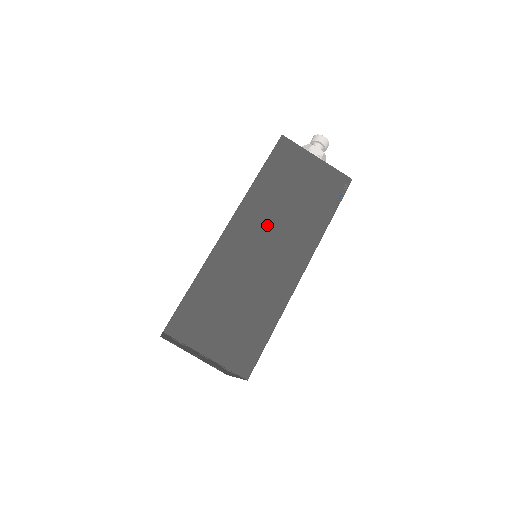
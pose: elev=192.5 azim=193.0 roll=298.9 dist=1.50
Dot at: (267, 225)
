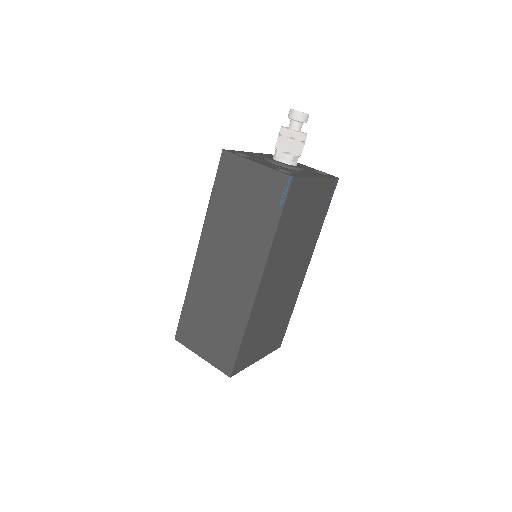
Dot at: (224, 245)
